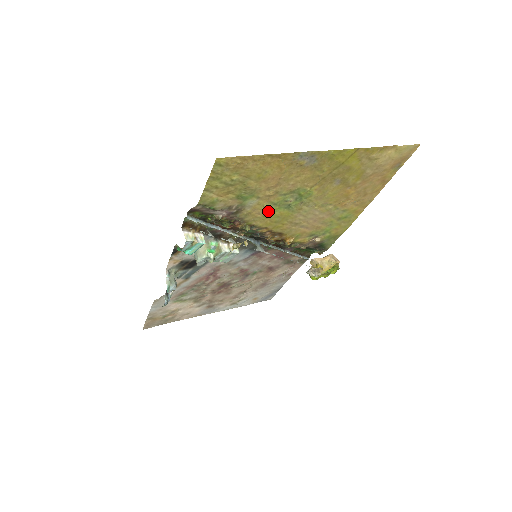
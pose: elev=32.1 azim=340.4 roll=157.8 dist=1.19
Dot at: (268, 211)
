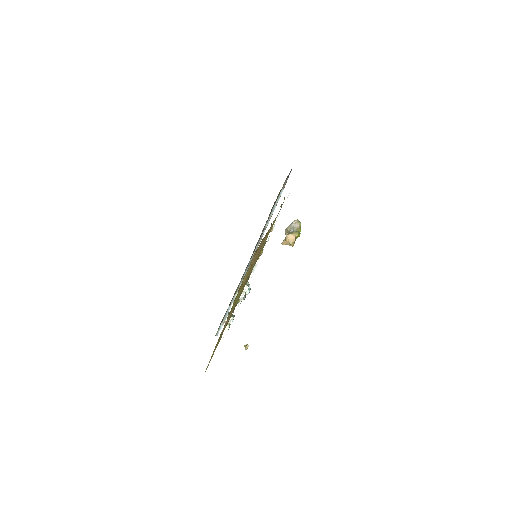
Dot at: occluded
